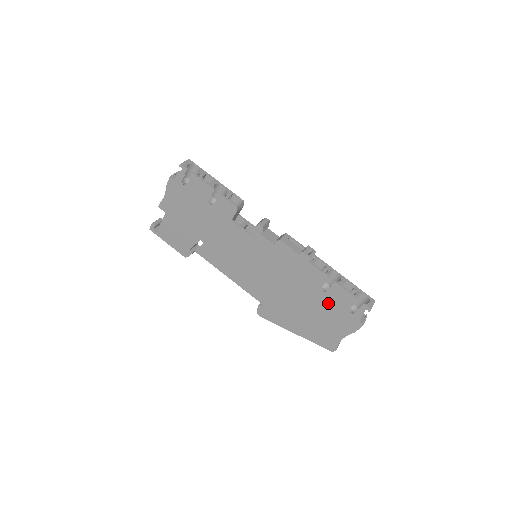
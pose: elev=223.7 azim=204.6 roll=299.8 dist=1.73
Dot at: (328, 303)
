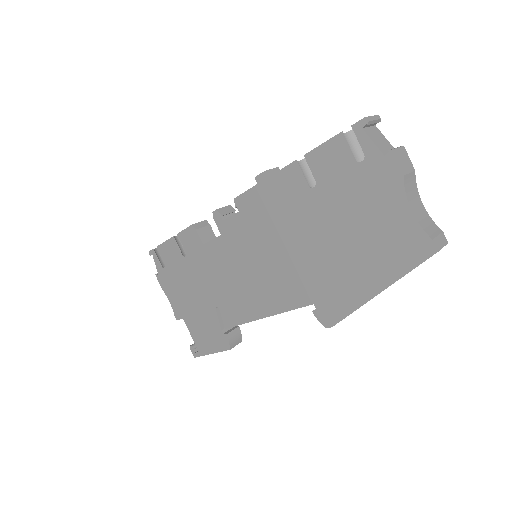
Dot at: (335, 191)
